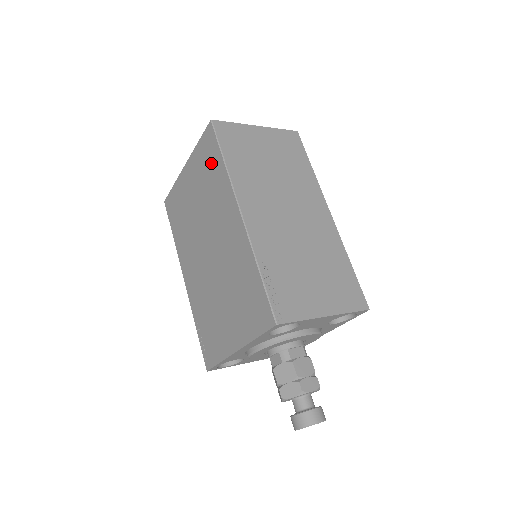
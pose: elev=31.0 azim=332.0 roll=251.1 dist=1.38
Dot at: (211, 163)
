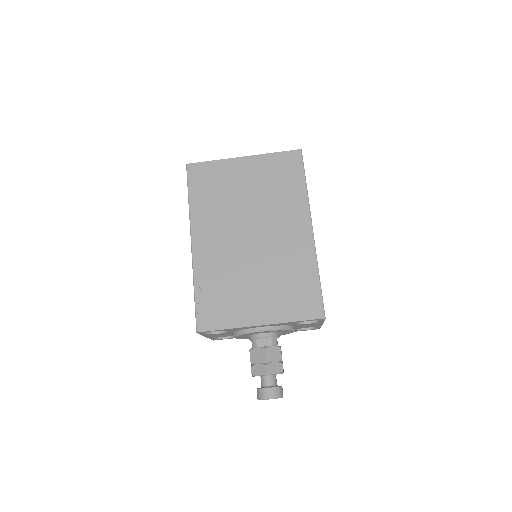
Dot at: (288, 177)
